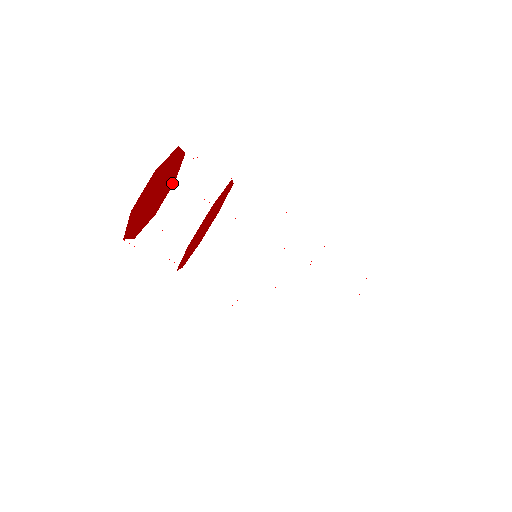
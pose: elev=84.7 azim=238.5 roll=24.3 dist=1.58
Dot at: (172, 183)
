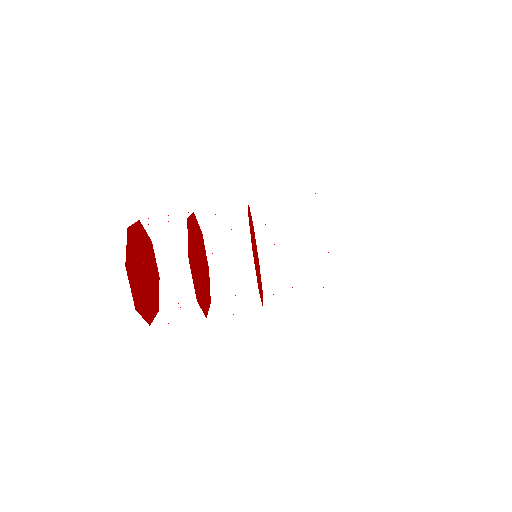
Dot at: (139, 227)
